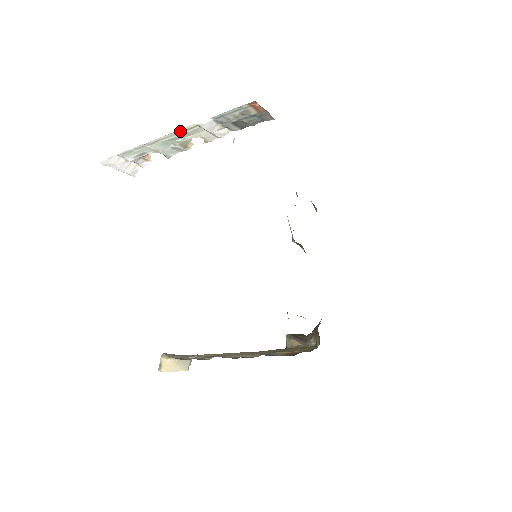
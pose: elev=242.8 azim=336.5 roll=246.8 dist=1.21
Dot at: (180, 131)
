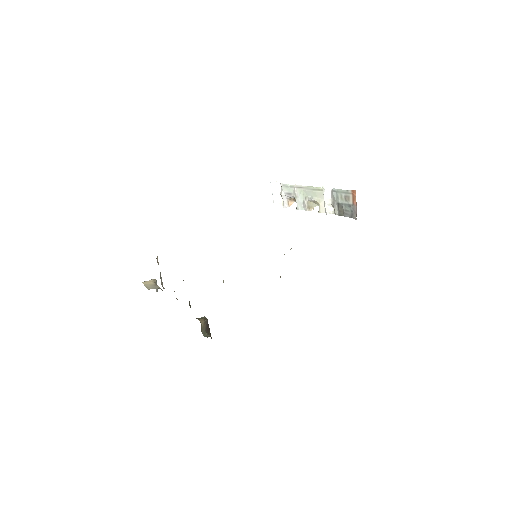
Dot at: (314, 188)
